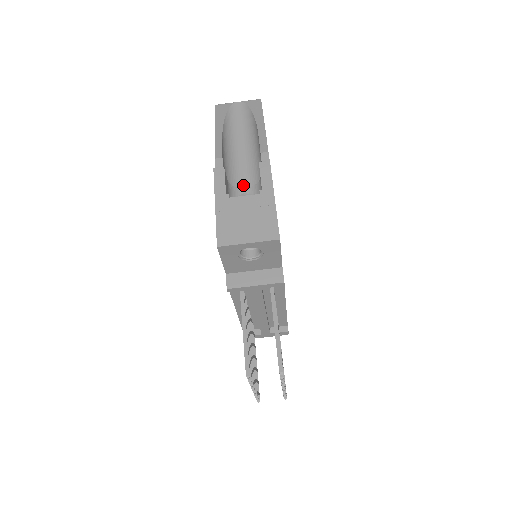
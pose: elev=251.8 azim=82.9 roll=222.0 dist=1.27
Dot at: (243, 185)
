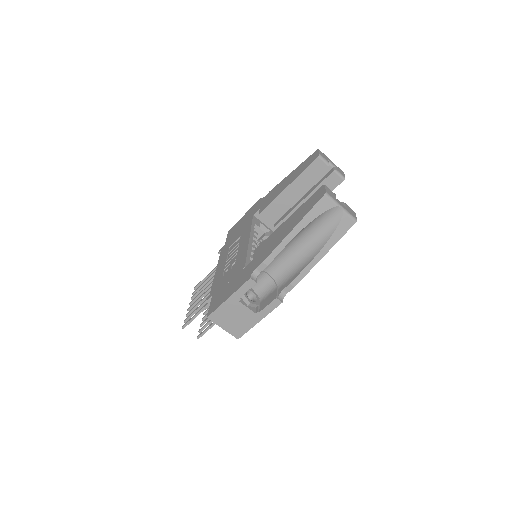
Dot at: (270, 270)
